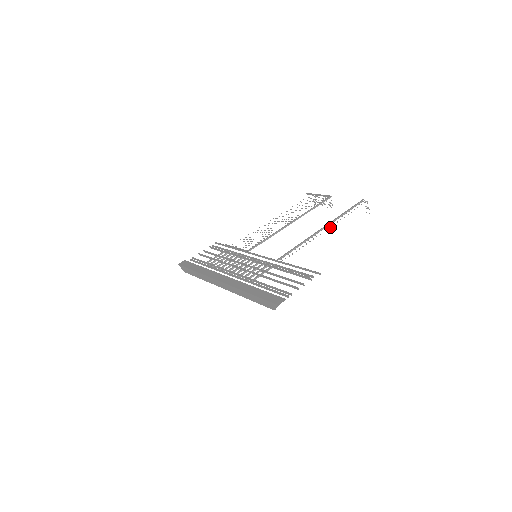
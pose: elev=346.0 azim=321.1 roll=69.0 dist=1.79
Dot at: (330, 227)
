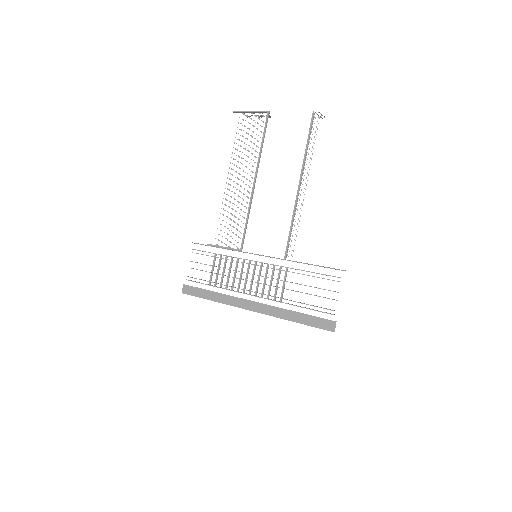
Dot at: occluded
